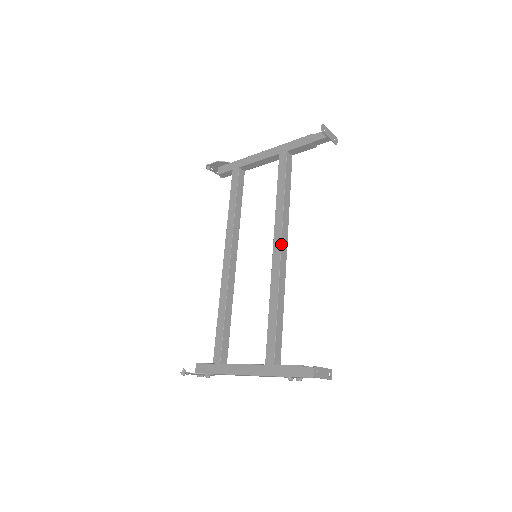
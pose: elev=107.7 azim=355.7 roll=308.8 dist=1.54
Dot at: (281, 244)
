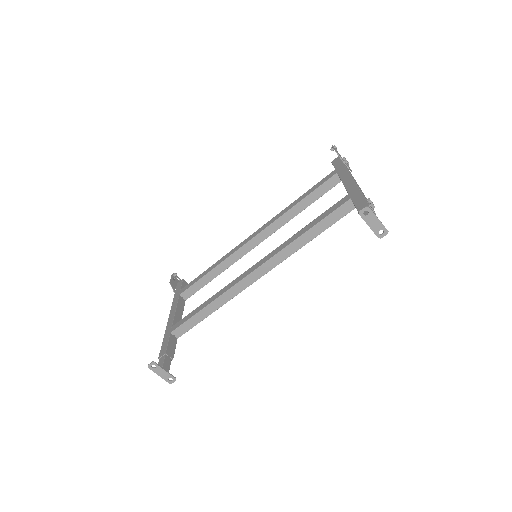
Dot at: (258, 267)
